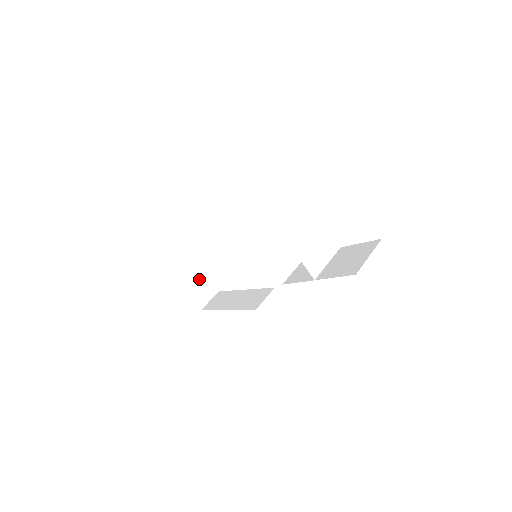
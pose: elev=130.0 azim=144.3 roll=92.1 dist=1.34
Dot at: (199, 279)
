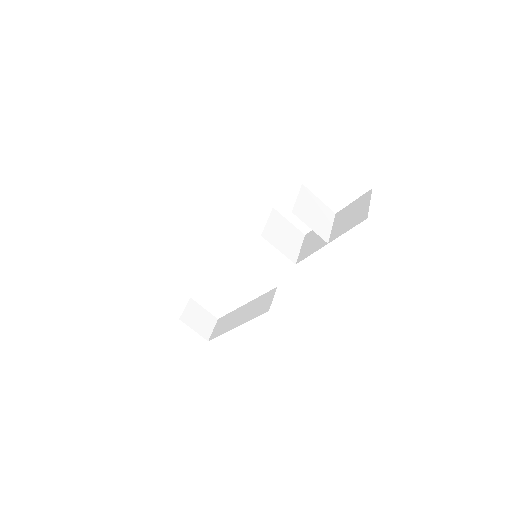
Dot at: (196, 312)
